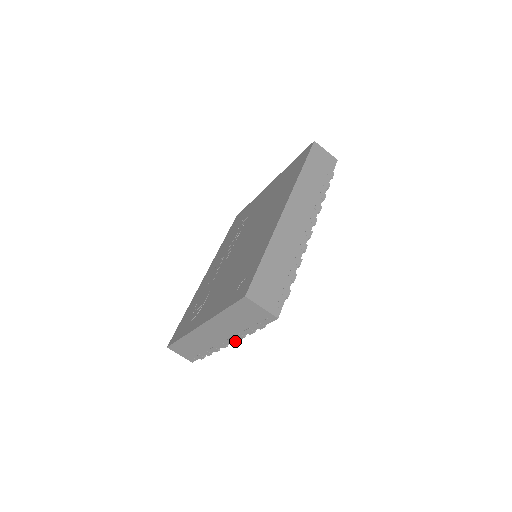
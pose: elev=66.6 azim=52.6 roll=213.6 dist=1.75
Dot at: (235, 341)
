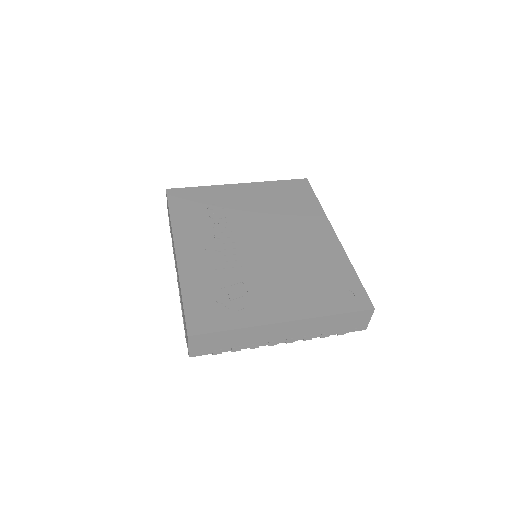
Dot at: occluded
